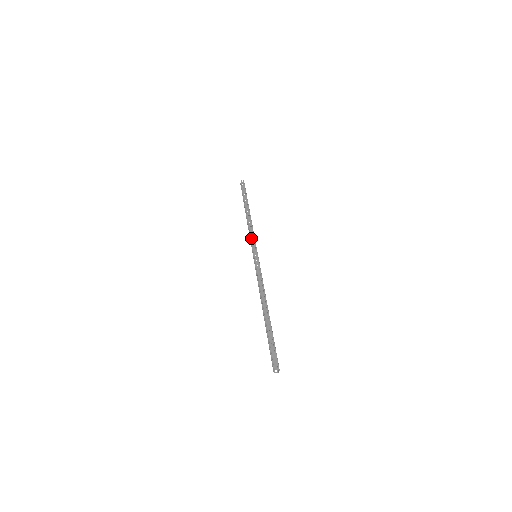
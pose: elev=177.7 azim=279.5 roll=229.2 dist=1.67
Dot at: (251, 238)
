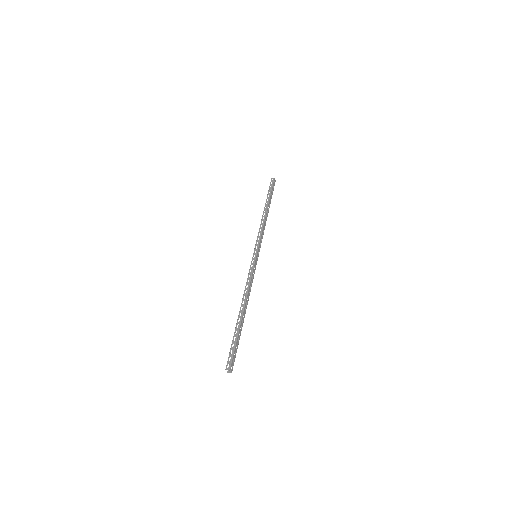
Dot at: (257, 238)
